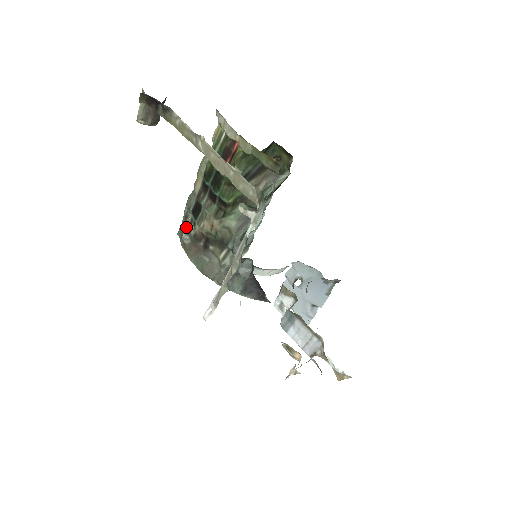
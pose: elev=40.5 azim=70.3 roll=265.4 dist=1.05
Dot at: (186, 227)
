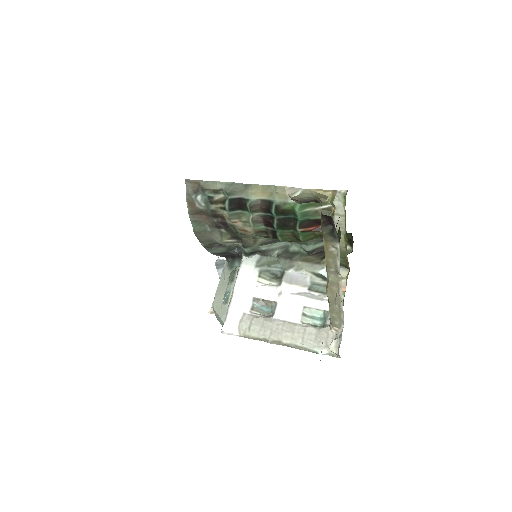
Dot at: (207, 195)
